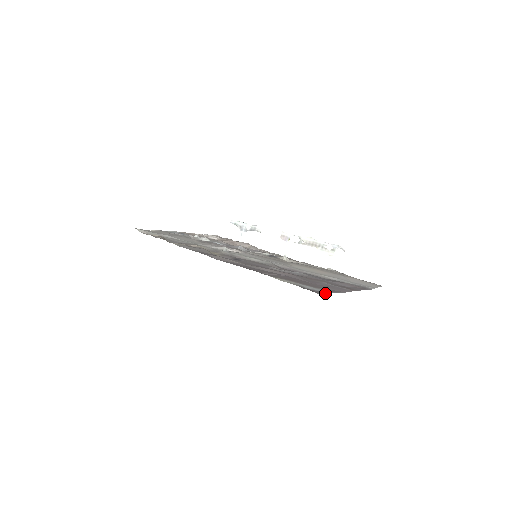
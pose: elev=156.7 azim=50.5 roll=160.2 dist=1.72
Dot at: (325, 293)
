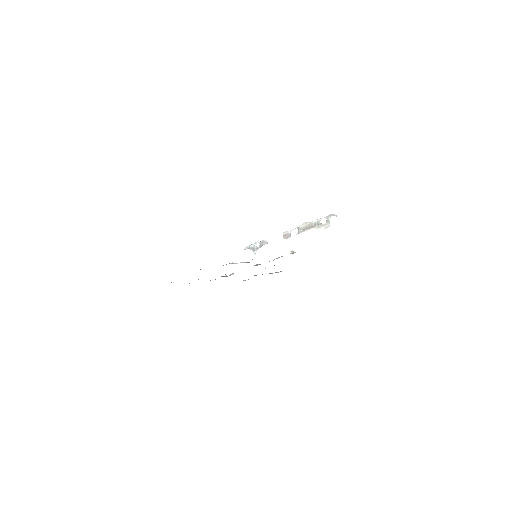
Dot at: occluded
